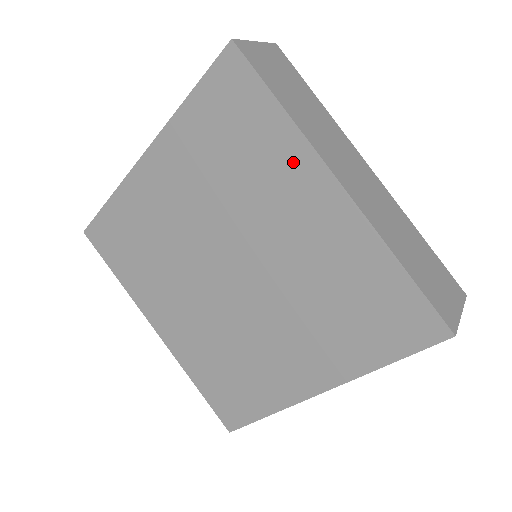
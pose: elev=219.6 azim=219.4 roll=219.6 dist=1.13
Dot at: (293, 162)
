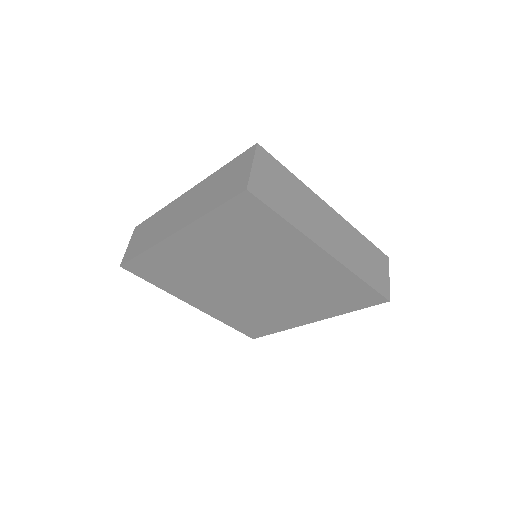
Dot at: (295, 243)
